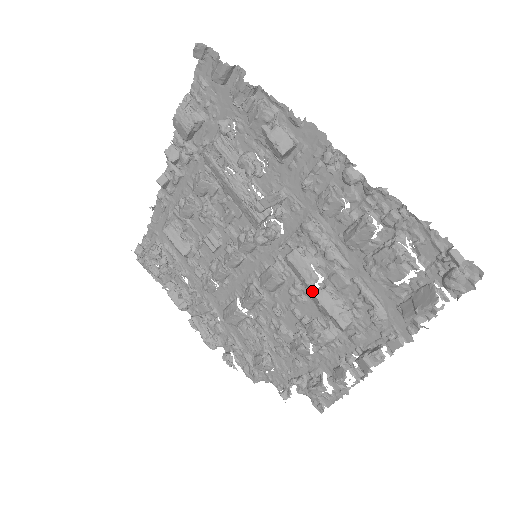
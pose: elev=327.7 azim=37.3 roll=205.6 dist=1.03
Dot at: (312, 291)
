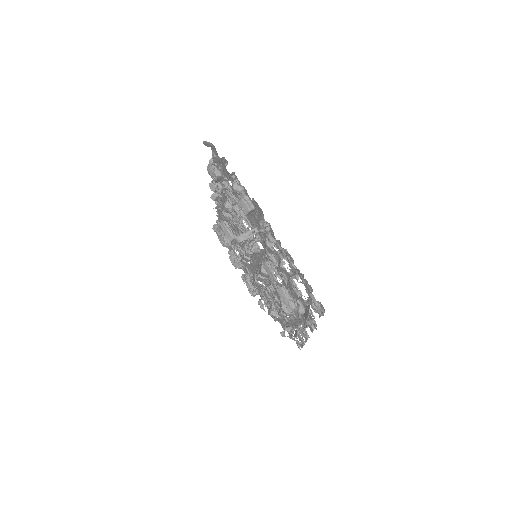
Dot at: (280, 285)
